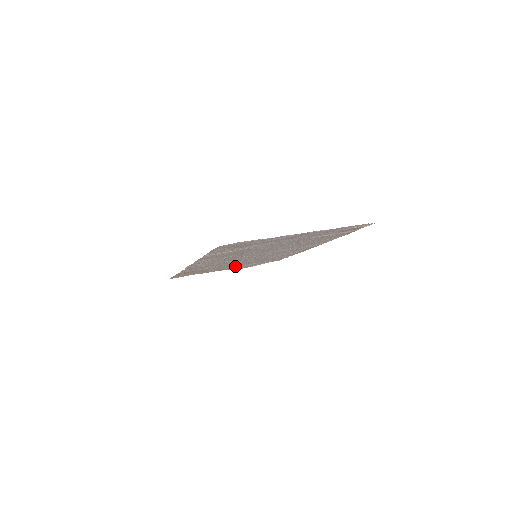
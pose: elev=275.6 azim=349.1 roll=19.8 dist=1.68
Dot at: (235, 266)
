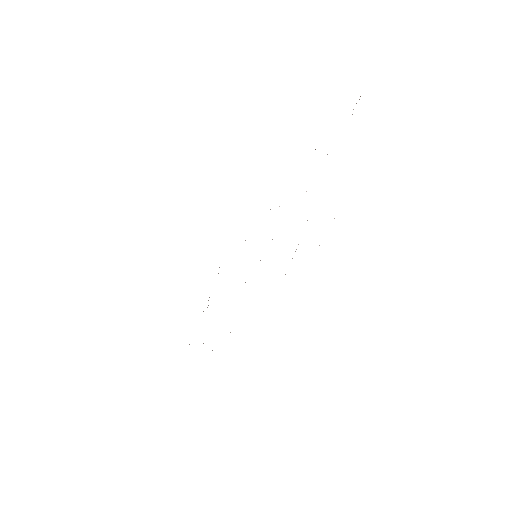
Dot at: occluded
